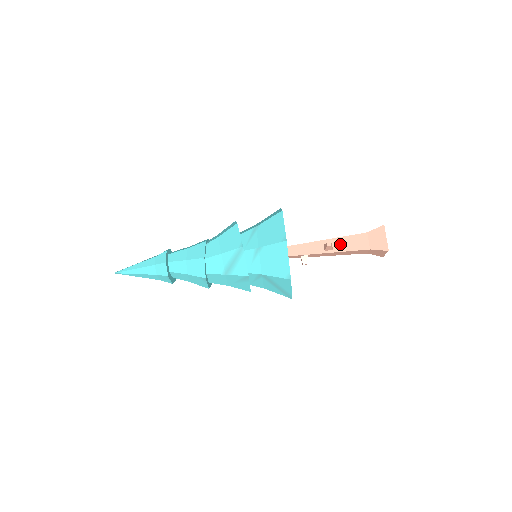
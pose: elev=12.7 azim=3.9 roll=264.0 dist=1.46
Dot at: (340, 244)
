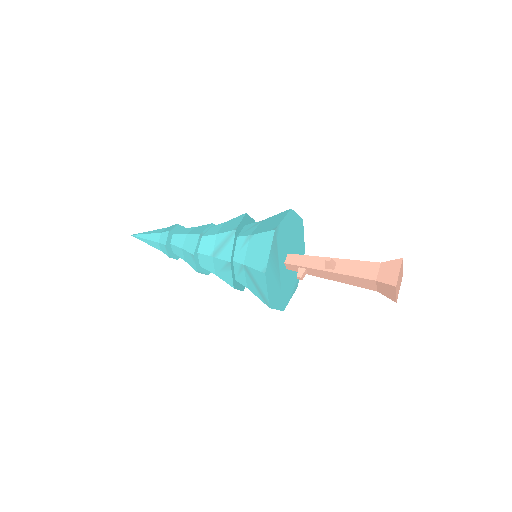
Dot at: (345, 266)
